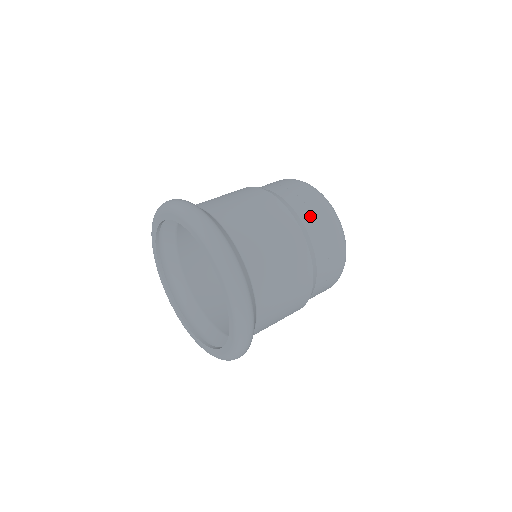
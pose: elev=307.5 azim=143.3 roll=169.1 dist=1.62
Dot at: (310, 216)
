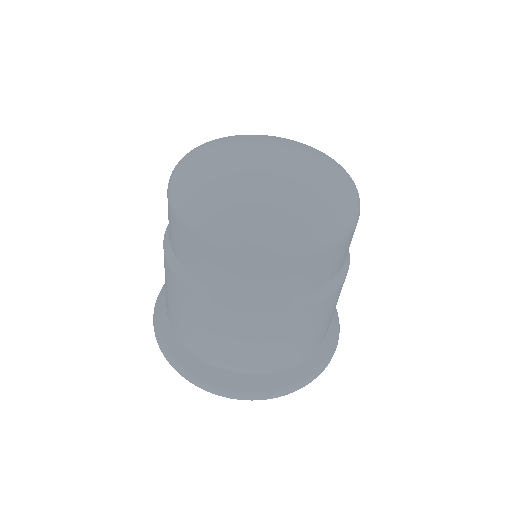
Dot at: (292, 286)
